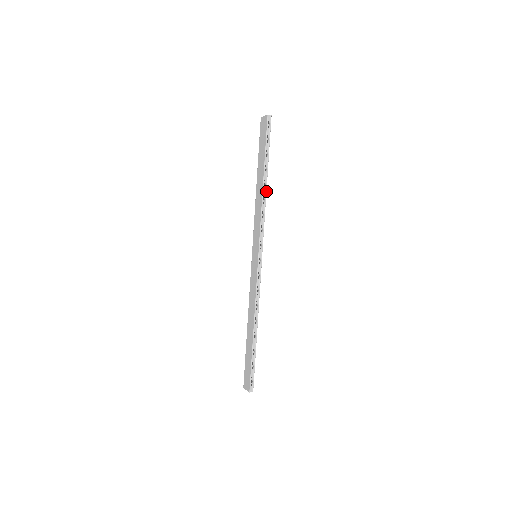
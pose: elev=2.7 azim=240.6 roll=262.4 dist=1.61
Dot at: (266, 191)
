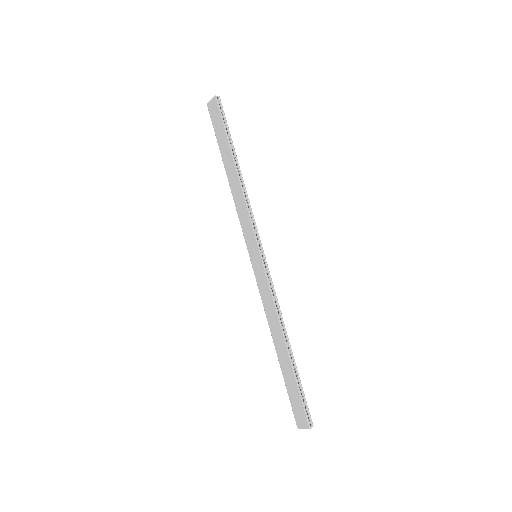
Dot at: (242, 178)
